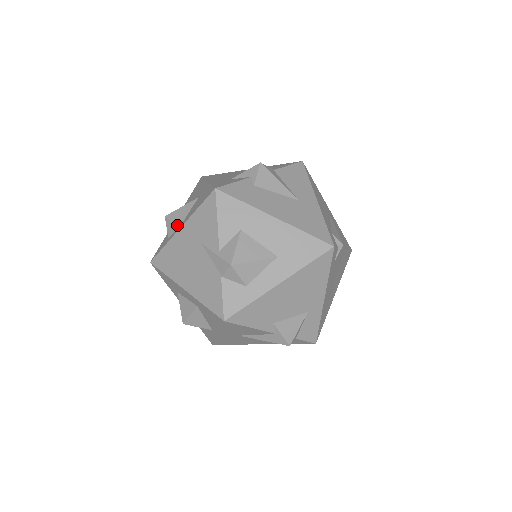
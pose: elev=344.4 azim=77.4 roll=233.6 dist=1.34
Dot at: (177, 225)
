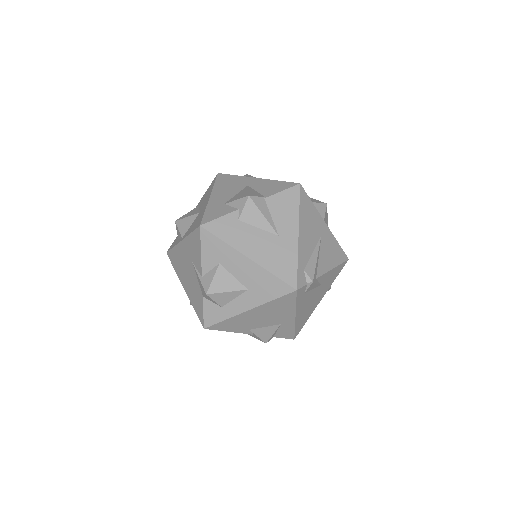
Dot at: (181, 235)
